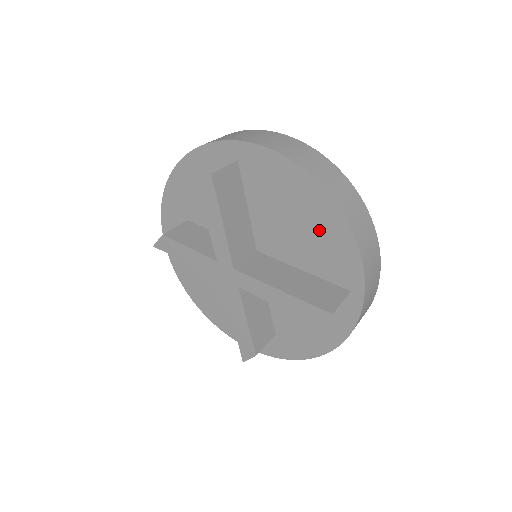
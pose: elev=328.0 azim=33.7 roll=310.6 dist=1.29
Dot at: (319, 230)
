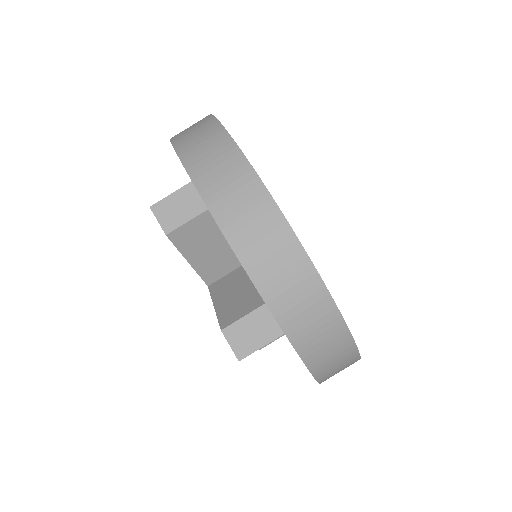
Dot at: occluded
